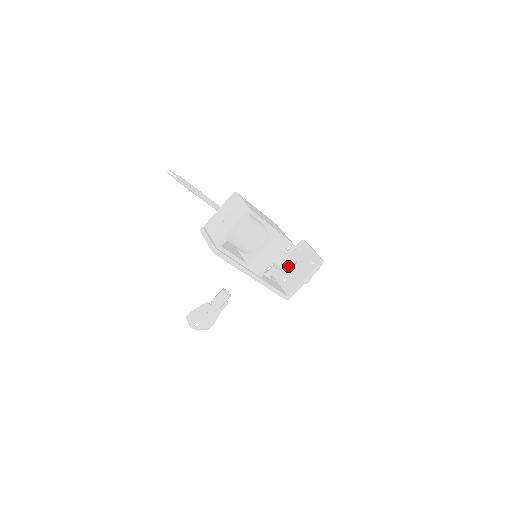
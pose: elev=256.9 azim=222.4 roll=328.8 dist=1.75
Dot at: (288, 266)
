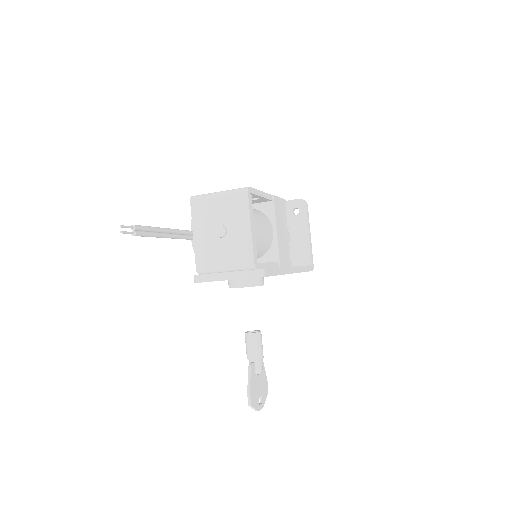
Dot at: occluded
